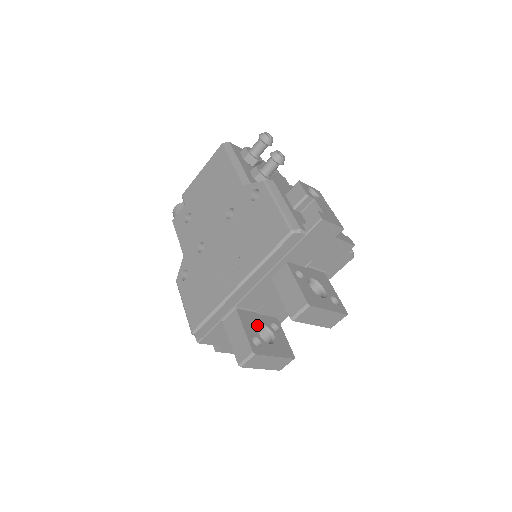
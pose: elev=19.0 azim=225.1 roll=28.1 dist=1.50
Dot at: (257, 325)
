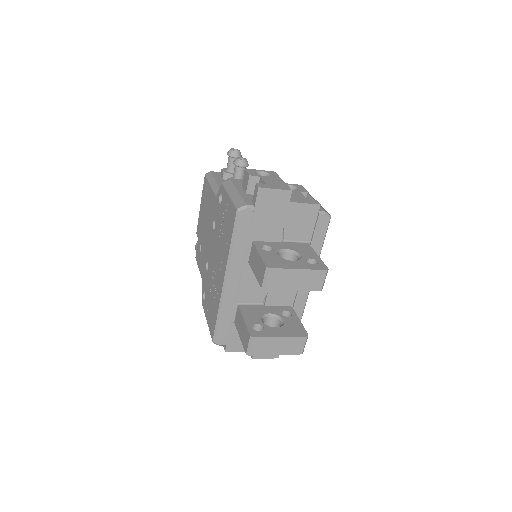
Dot at: (262, 315)
